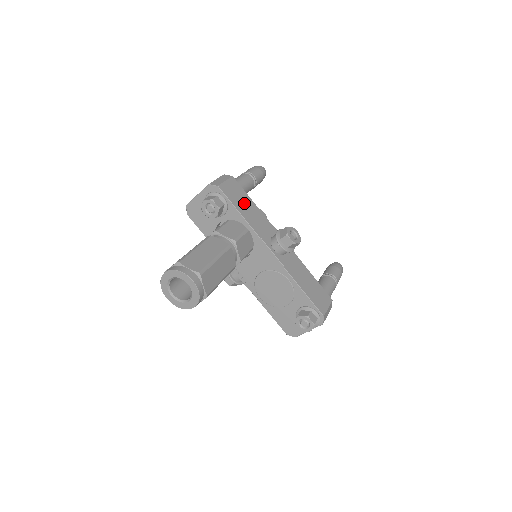
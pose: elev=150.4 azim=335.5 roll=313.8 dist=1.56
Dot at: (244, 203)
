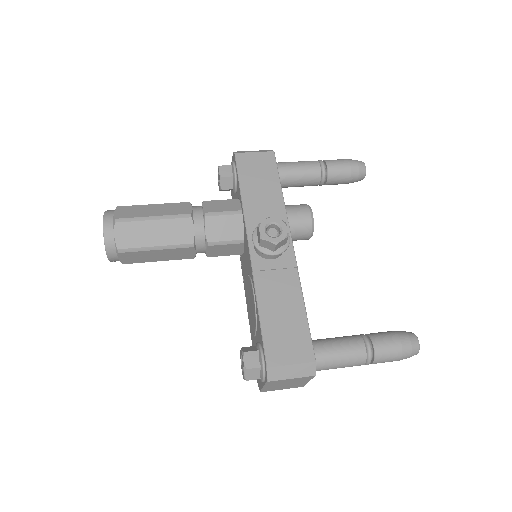
Dot at: (261, 182)
